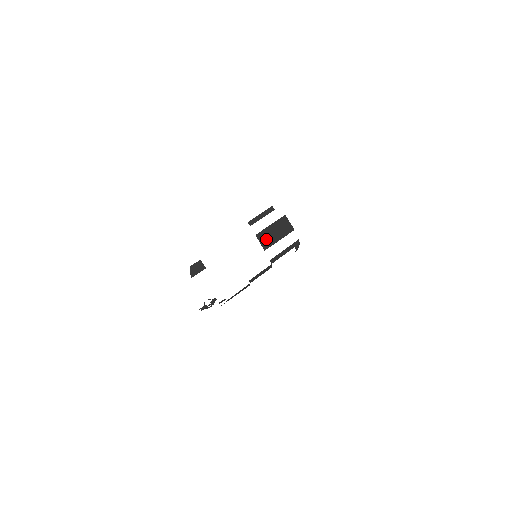
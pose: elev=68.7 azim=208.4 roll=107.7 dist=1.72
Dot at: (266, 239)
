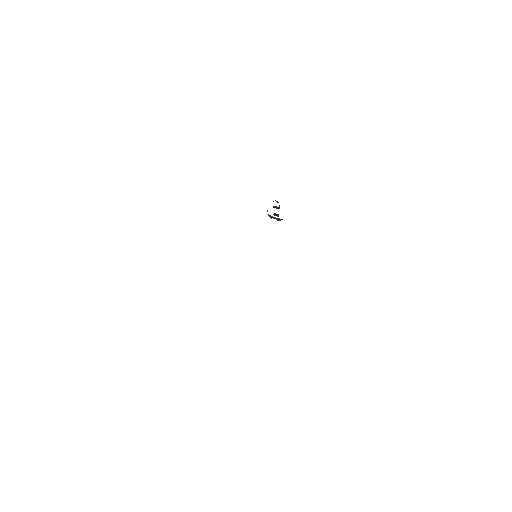
Dot at: occluded
